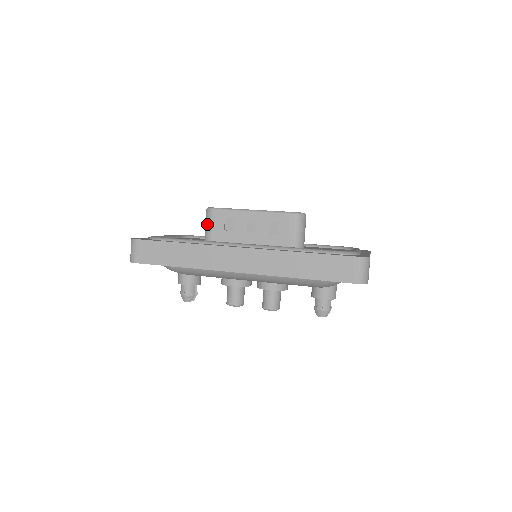
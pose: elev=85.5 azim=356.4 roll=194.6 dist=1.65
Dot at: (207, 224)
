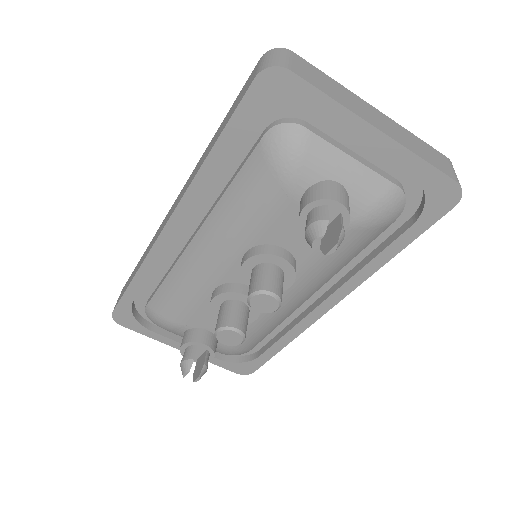
Dot at: occluded
